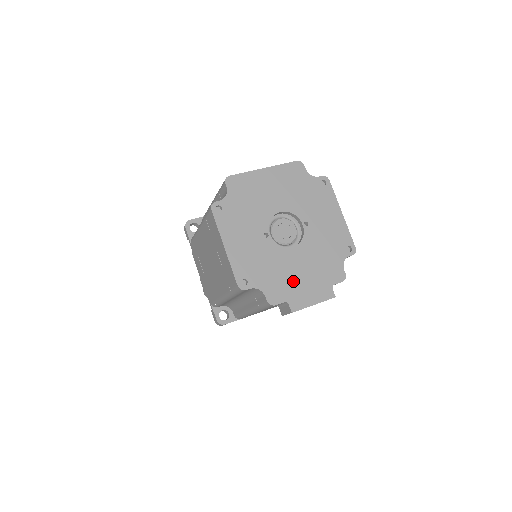
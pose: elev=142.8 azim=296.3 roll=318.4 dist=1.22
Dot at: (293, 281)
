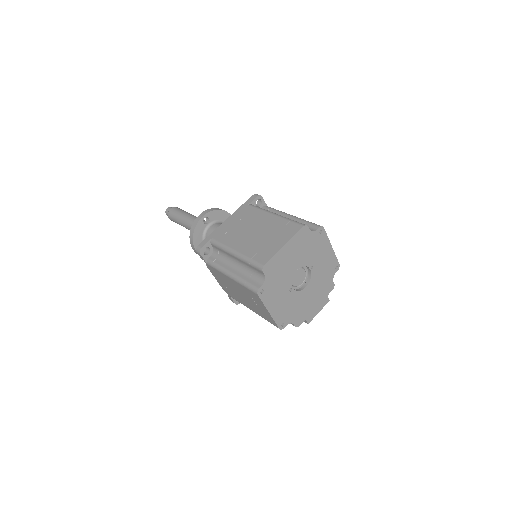
Dot at: (307, 307)
